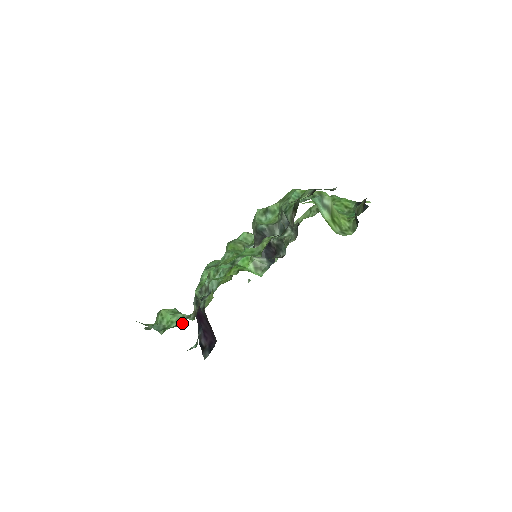
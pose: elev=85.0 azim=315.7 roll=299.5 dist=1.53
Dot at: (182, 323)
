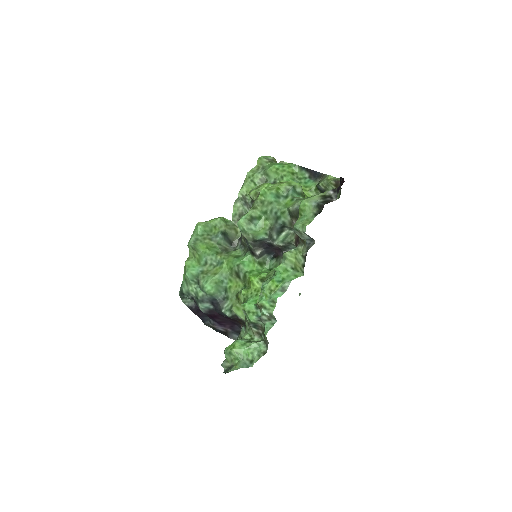
Dot at: (265, 350)
